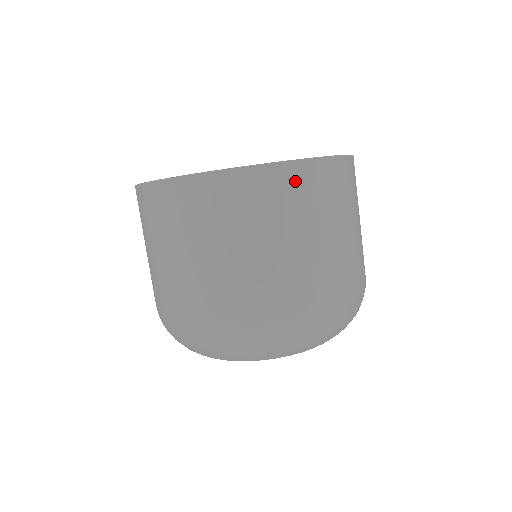
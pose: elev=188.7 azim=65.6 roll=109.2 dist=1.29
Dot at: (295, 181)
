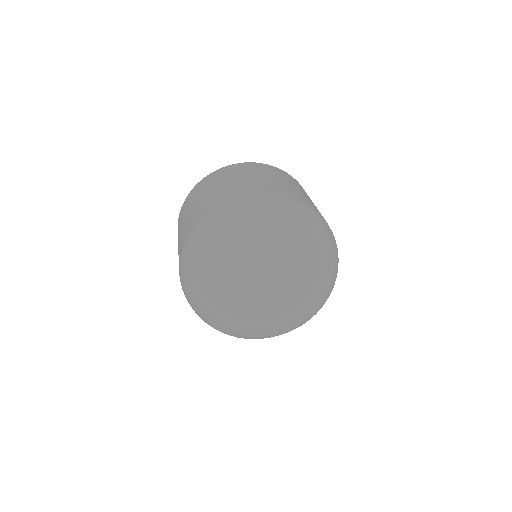
Dot at: occluded
